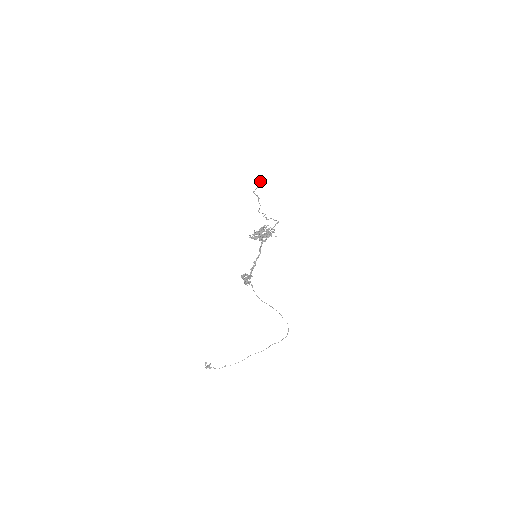
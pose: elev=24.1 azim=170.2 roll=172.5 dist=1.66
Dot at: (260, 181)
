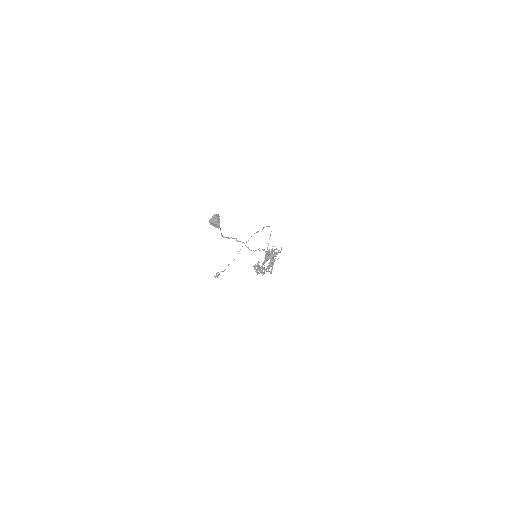
Dot at: (218, 224)
